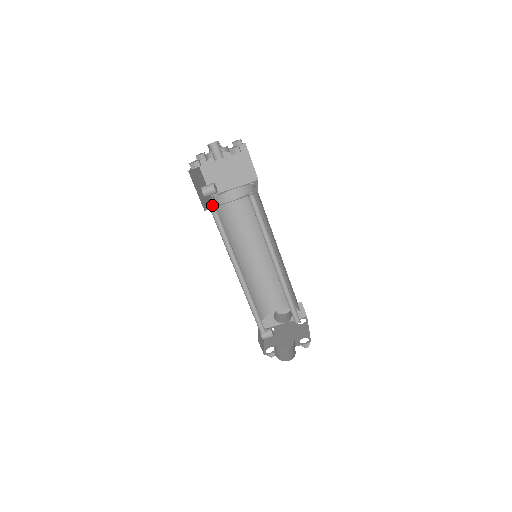
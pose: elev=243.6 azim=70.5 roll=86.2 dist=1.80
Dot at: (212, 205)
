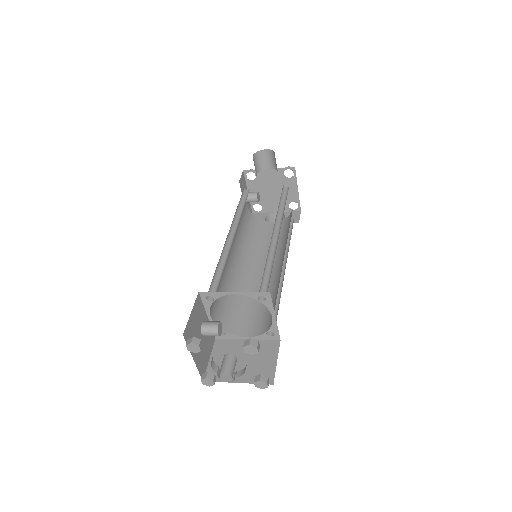
Dot at: occluded
